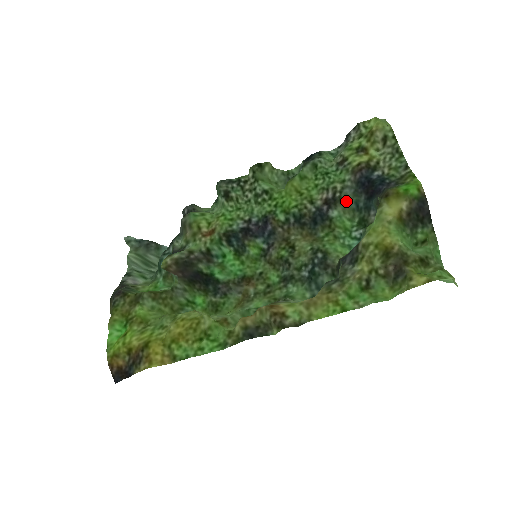
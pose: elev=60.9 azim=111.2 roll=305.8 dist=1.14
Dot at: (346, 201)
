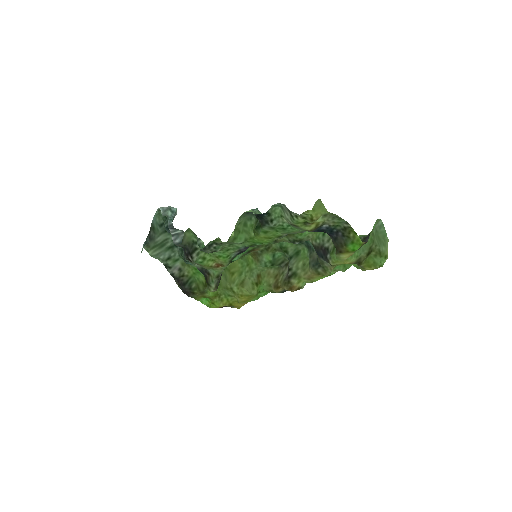
Dot at: occluded
